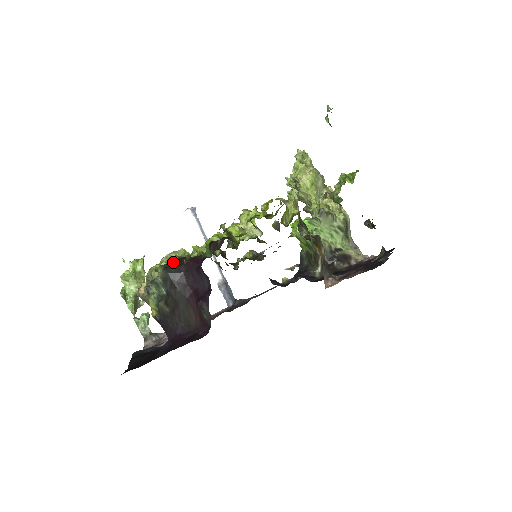
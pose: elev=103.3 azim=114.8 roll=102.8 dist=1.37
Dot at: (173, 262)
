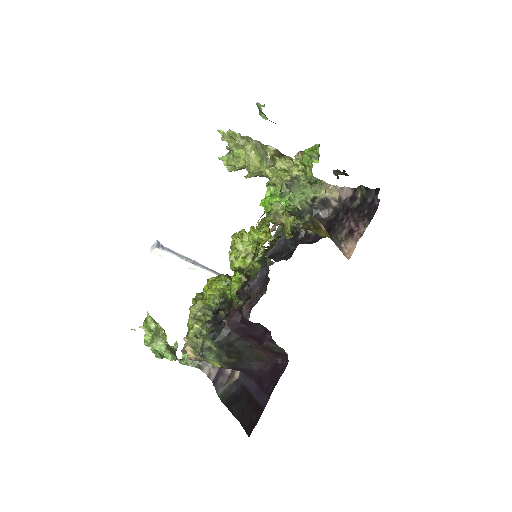
Dot at: (212, 326)
